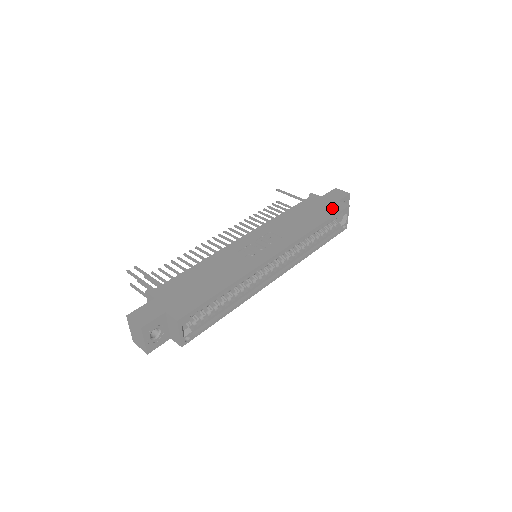
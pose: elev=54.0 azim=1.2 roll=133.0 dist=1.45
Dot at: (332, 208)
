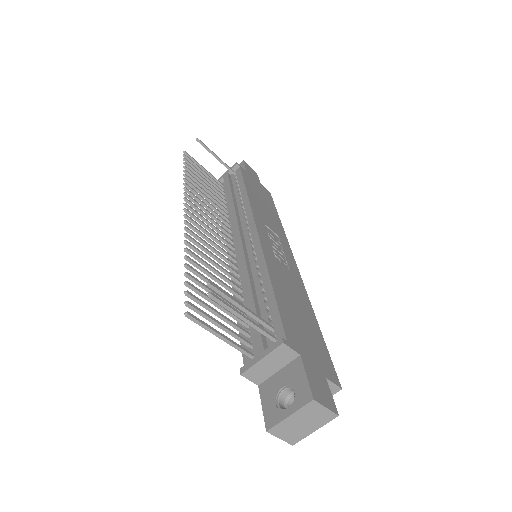
Dot at: (267, 194)
